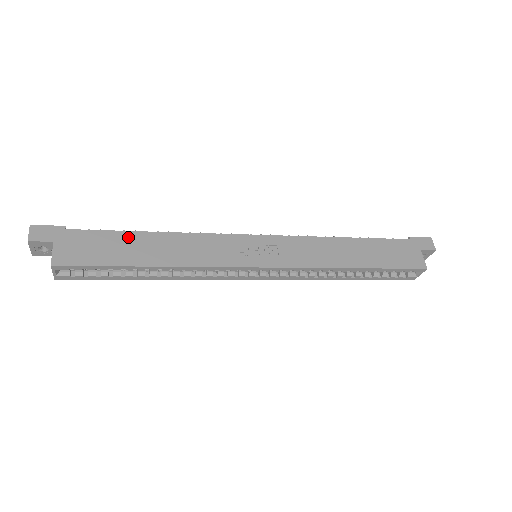
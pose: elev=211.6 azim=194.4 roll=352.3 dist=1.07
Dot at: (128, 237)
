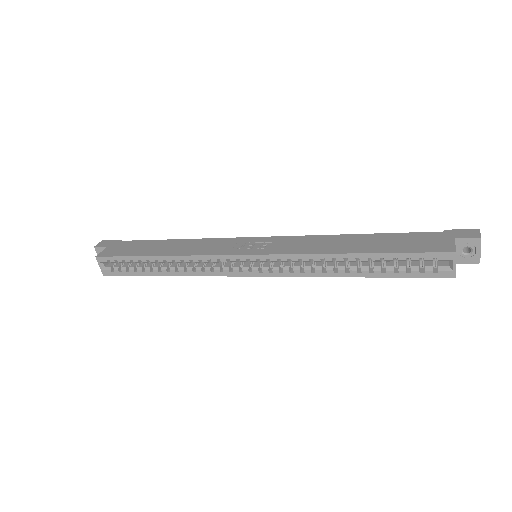
Dot at: (155, 242)
